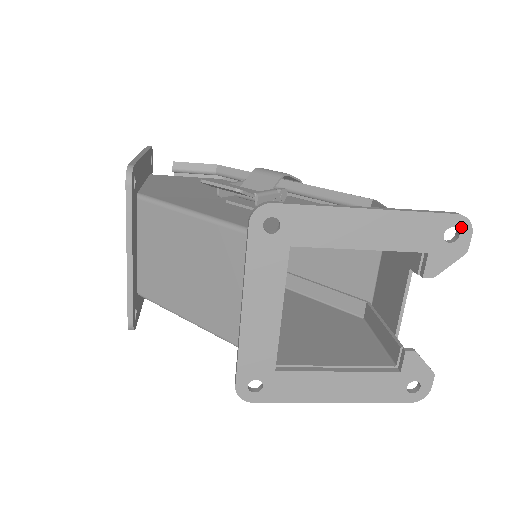
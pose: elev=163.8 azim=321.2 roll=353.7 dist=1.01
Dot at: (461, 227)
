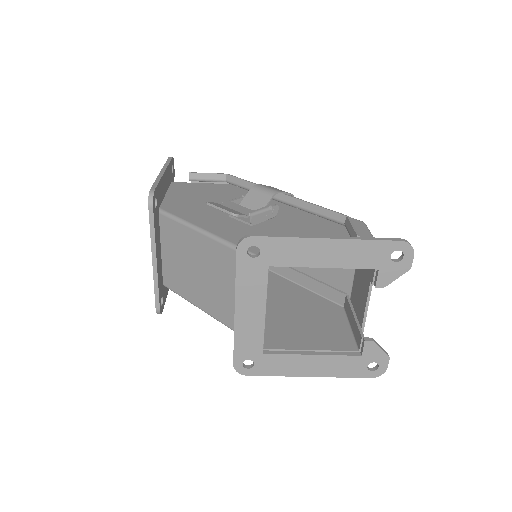
Dot at: (405, 250)
